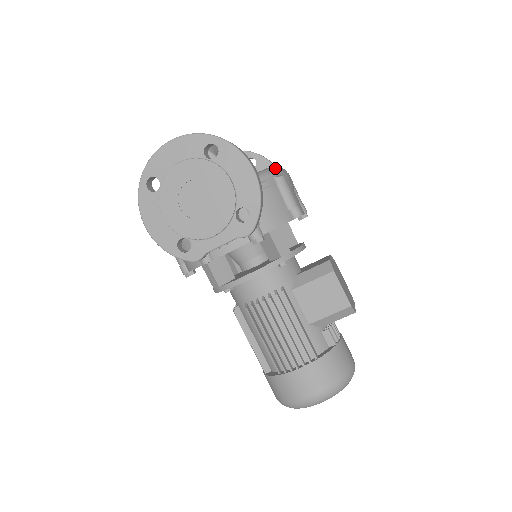
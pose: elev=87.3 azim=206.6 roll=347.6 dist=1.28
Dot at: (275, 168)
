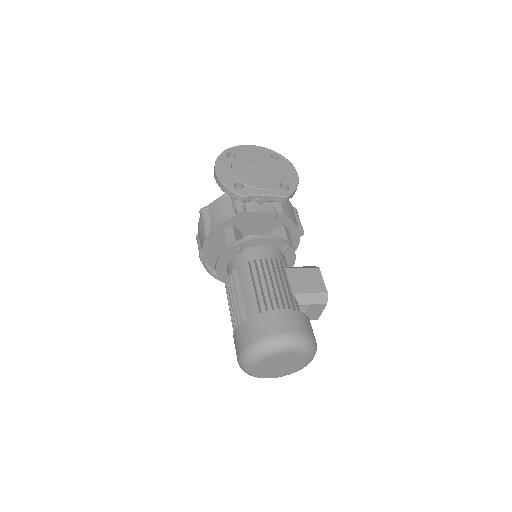
Dot at: occluded
